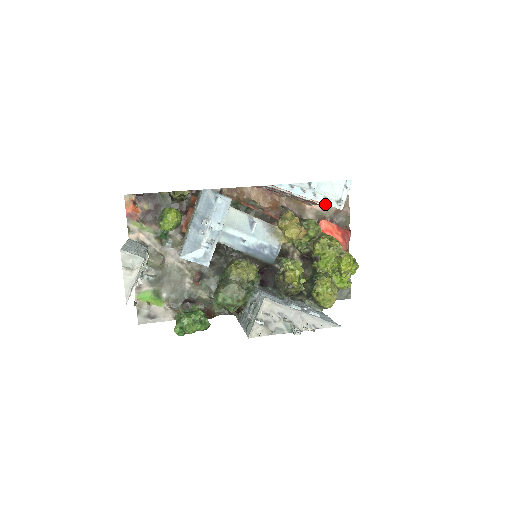
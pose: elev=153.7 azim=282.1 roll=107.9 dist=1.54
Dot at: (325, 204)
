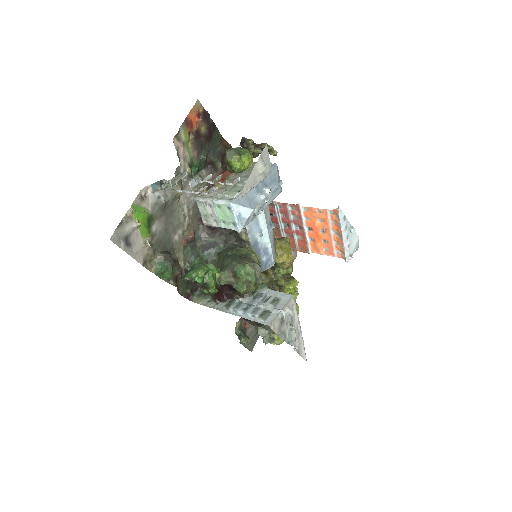
Dot at: (345, 251)
